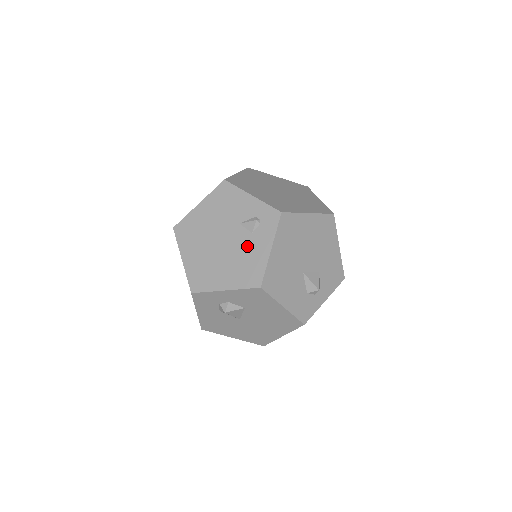
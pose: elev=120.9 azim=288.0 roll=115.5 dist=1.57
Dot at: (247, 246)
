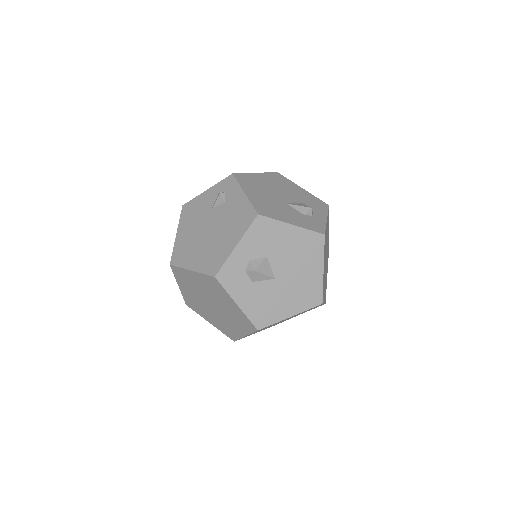
Dot at: (228, 210)
